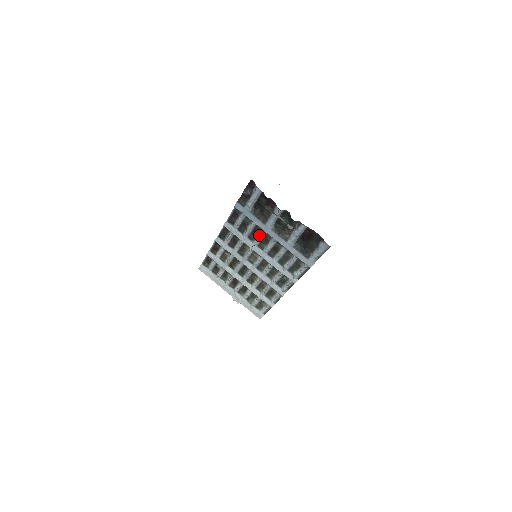
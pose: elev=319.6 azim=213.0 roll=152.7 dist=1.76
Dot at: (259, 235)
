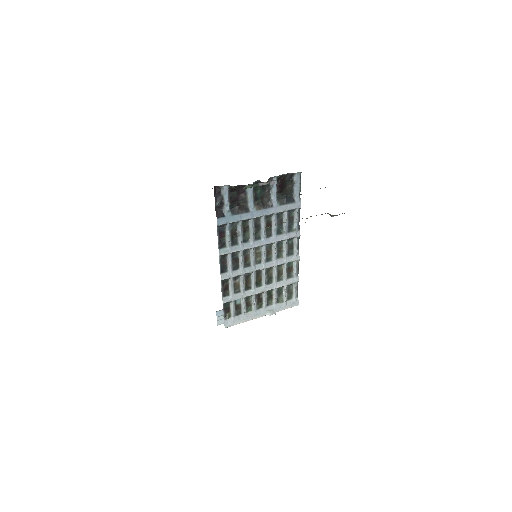
Dot at: (250, 228)
